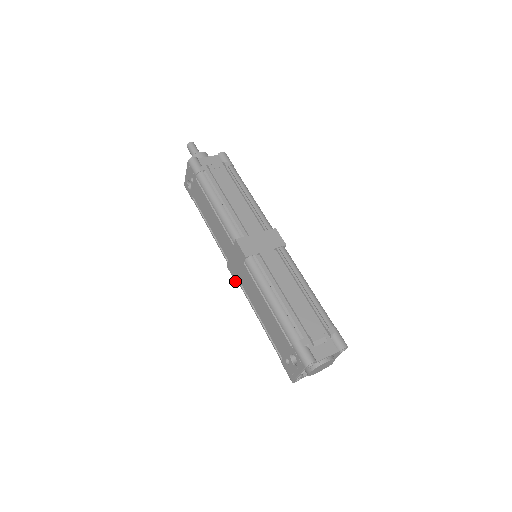
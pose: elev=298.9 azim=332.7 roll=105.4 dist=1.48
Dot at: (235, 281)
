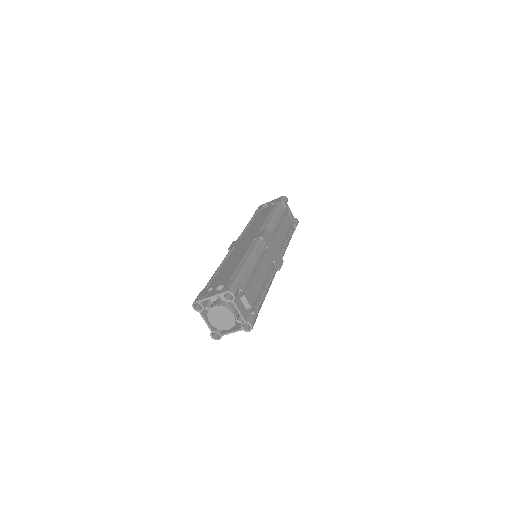
Dot at: (229, 248)
